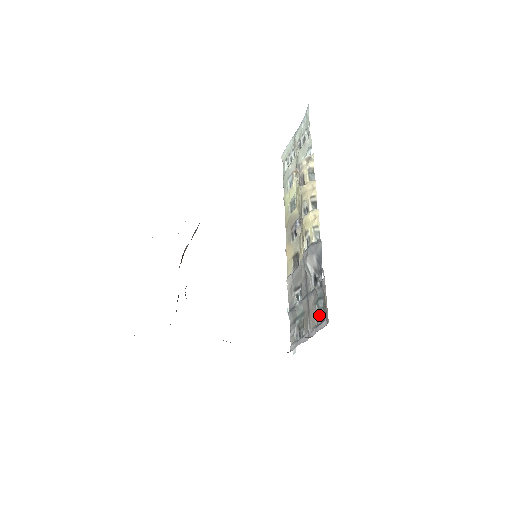
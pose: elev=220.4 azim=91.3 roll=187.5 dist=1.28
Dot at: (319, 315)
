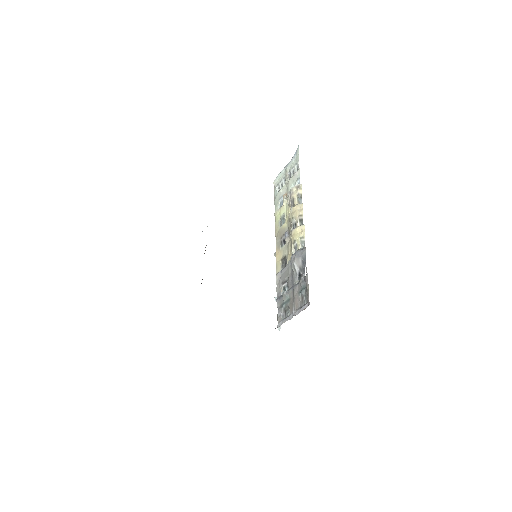
Dot at: (302, 301)
